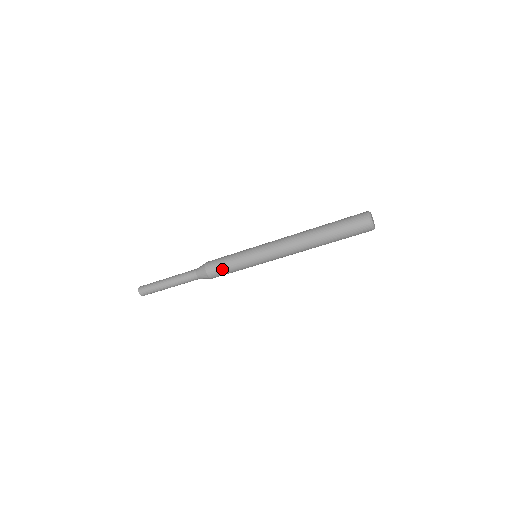
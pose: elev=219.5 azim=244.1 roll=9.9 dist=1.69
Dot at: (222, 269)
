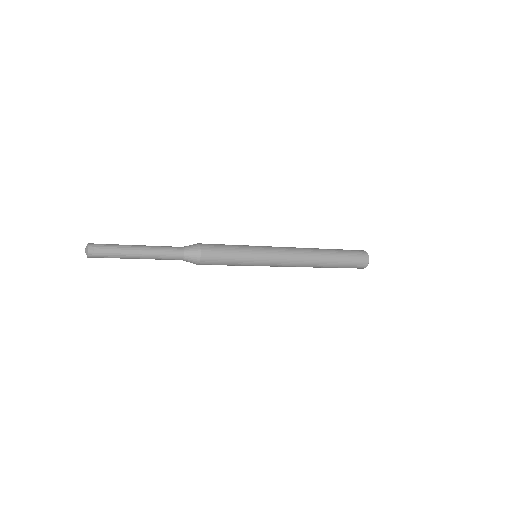
Dot at: occluded
